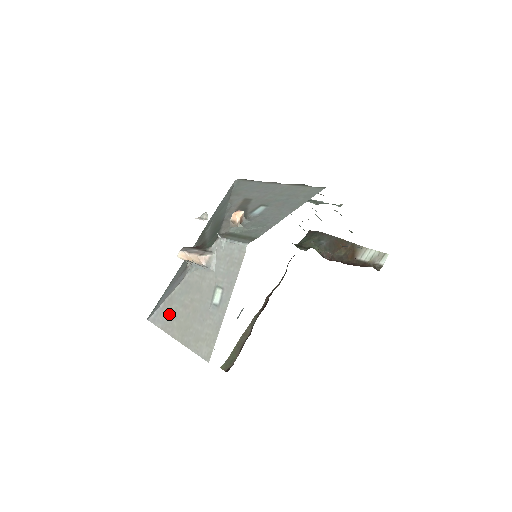
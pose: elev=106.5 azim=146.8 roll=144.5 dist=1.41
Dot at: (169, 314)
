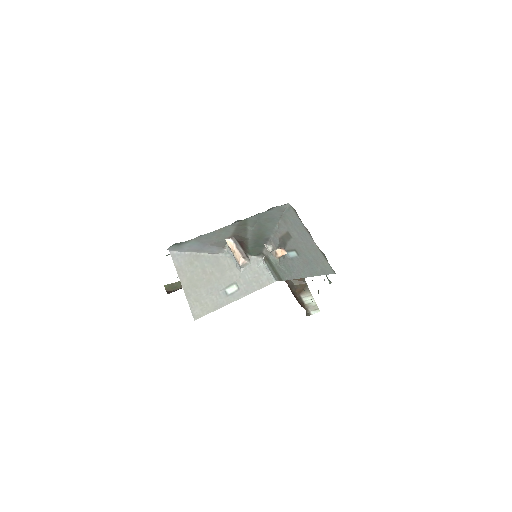
Dot at: (189, 264)
